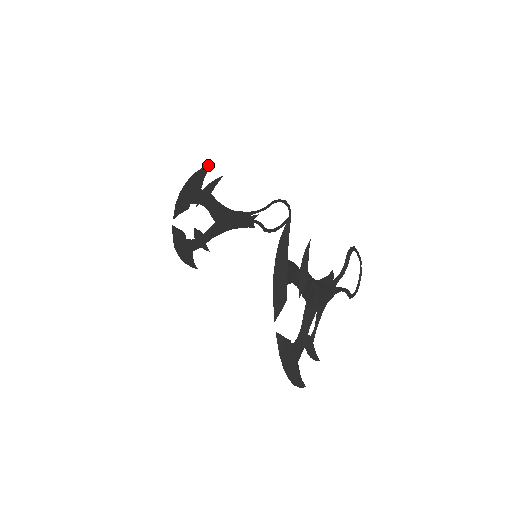
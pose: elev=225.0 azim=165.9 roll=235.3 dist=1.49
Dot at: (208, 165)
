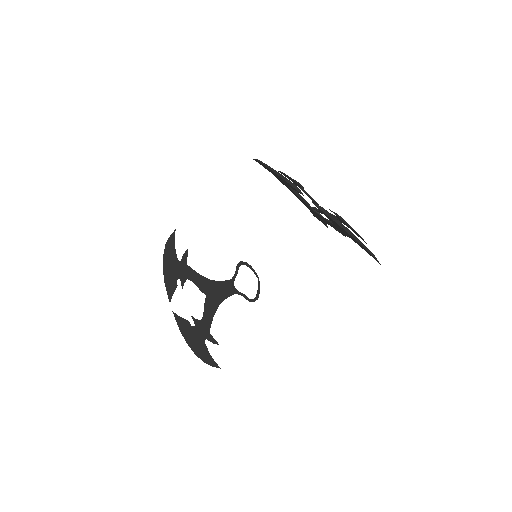
Dot at: (172, 234)
